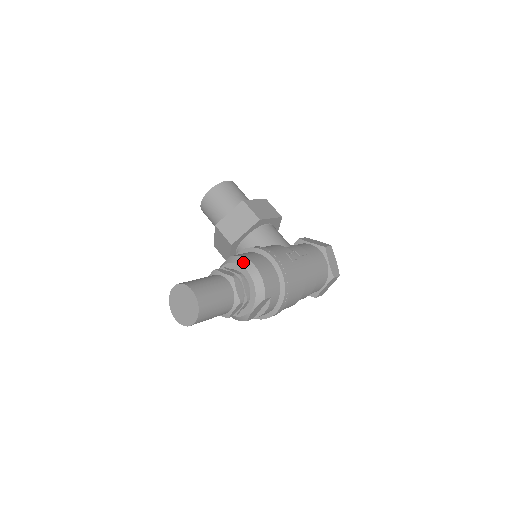
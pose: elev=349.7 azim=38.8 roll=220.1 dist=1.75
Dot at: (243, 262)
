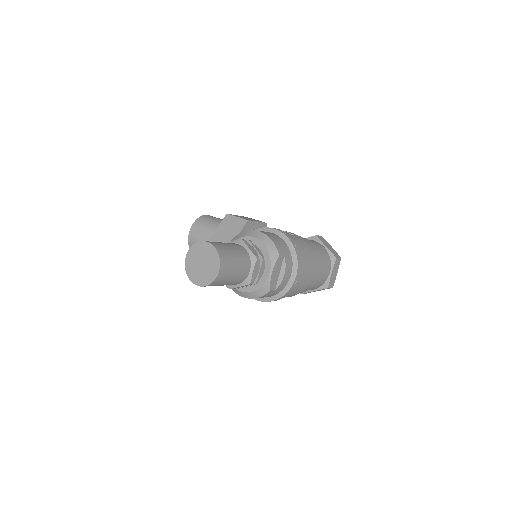
Dot at: (246, 233)
